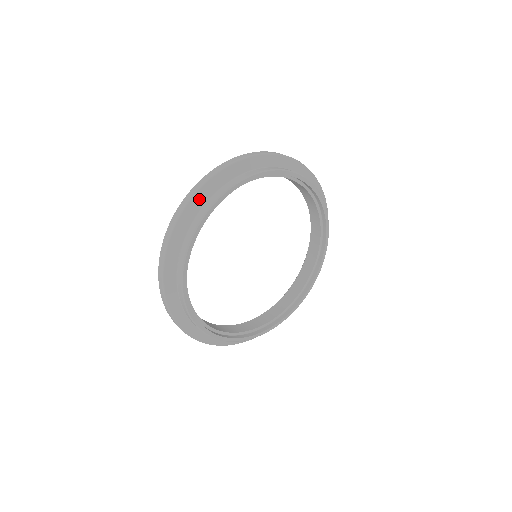
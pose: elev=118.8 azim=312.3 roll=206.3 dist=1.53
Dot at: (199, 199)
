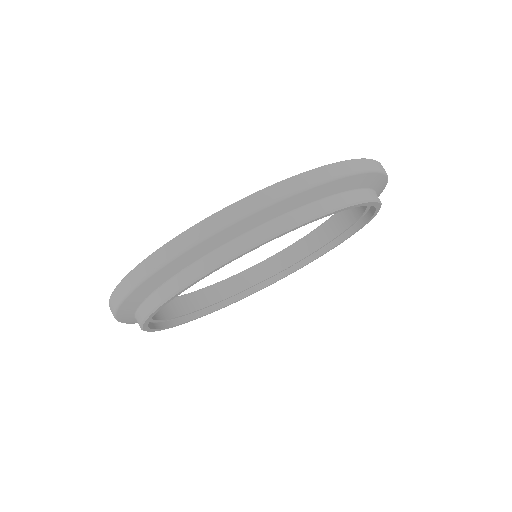
Dot at: (260, 217)
